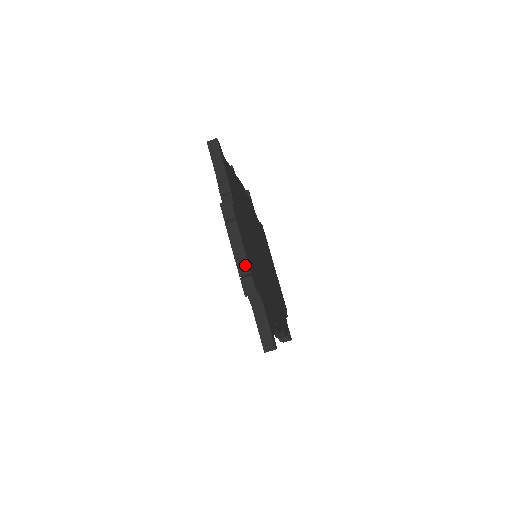
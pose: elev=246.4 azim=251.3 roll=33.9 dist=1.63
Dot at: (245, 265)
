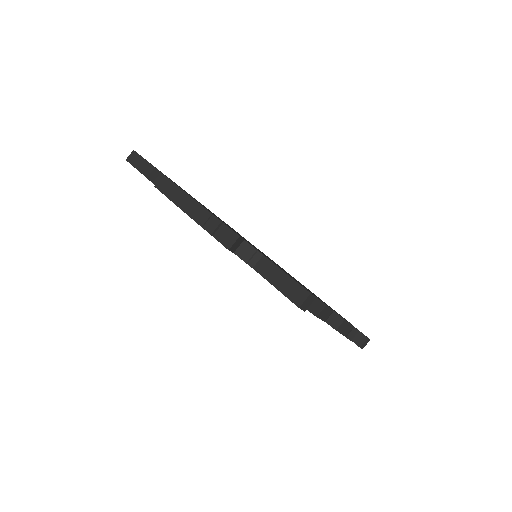
Dot at: (210, 219)
